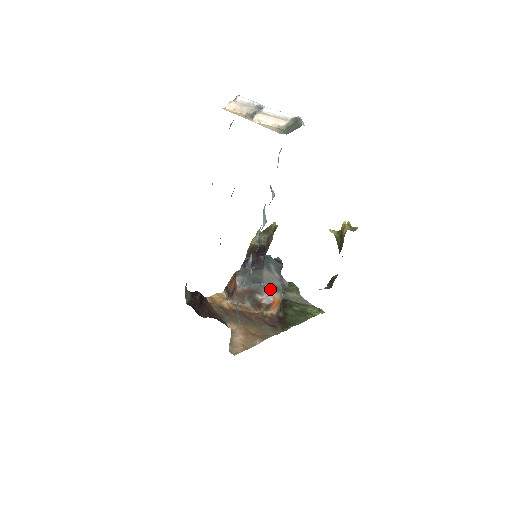
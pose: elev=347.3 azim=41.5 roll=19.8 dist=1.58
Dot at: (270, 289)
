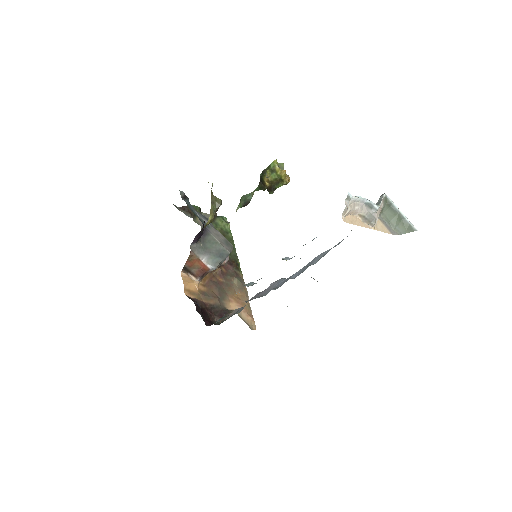
Dot at: occluded
